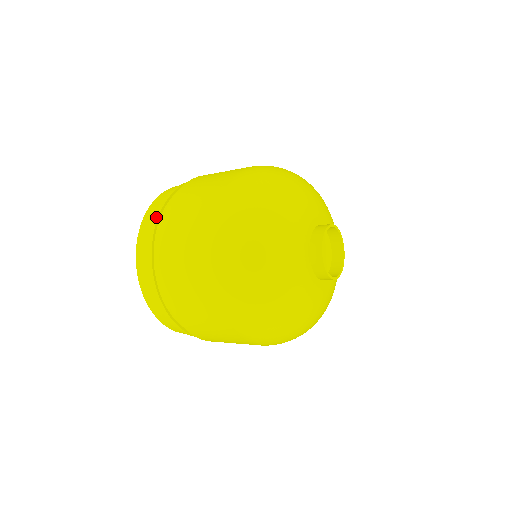
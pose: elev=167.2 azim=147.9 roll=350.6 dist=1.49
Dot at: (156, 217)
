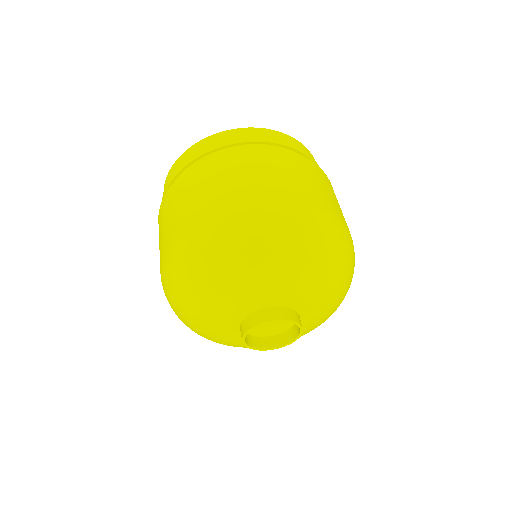
Dot at: (181, 167)
